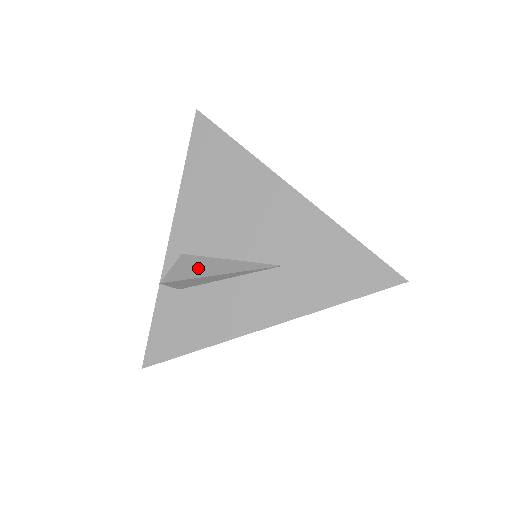
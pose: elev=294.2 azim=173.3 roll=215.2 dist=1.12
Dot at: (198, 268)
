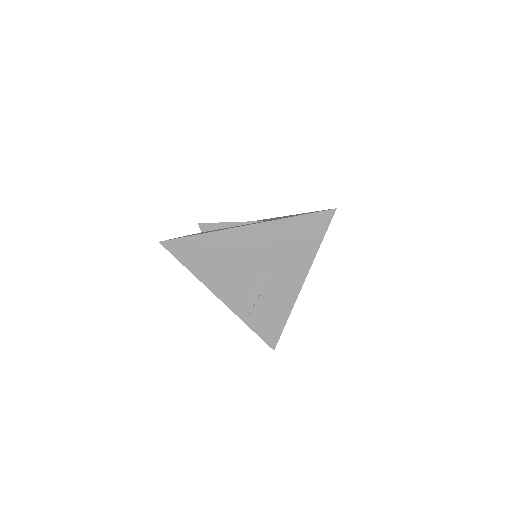
Dot at: (249, 298)
